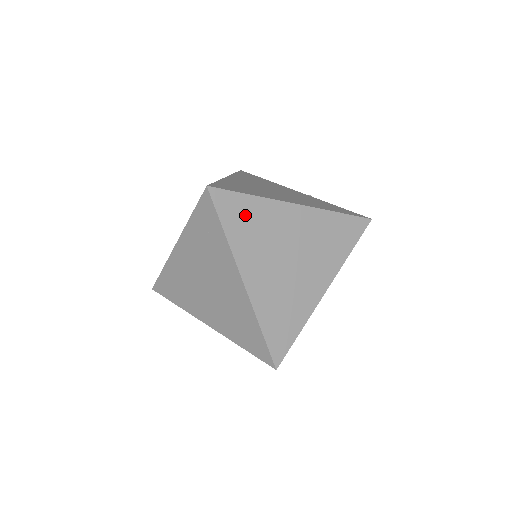
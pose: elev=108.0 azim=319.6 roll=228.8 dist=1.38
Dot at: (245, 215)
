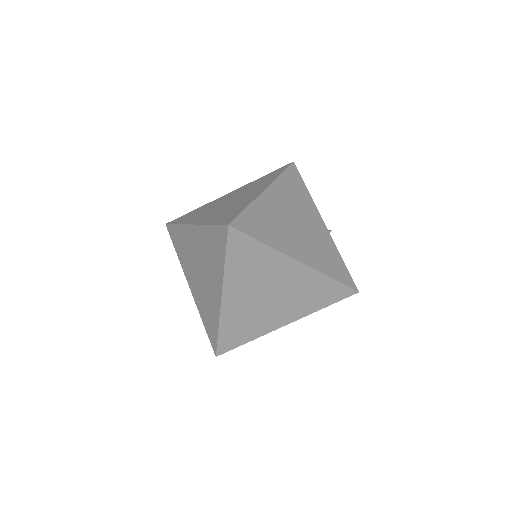
Dot at: (250, 255)
